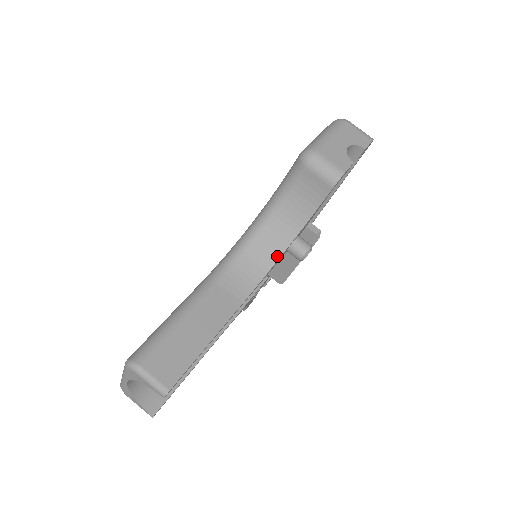
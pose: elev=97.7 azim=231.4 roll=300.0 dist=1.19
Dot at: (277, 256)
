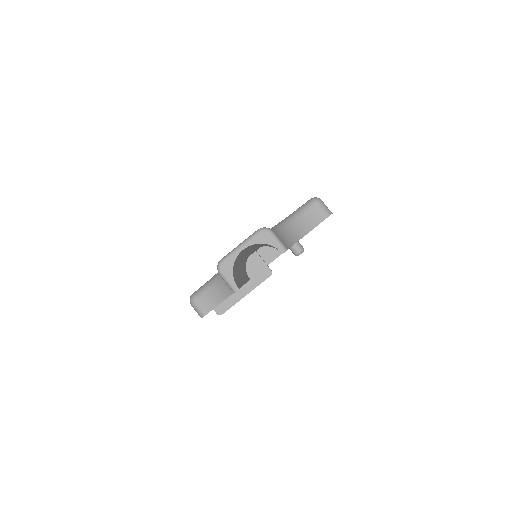
Dot at: (295, 242)
